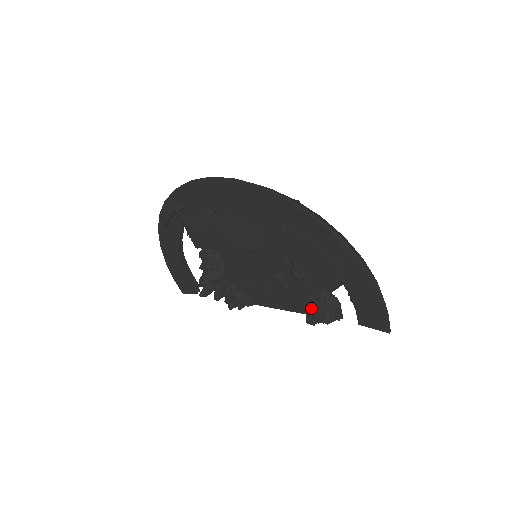
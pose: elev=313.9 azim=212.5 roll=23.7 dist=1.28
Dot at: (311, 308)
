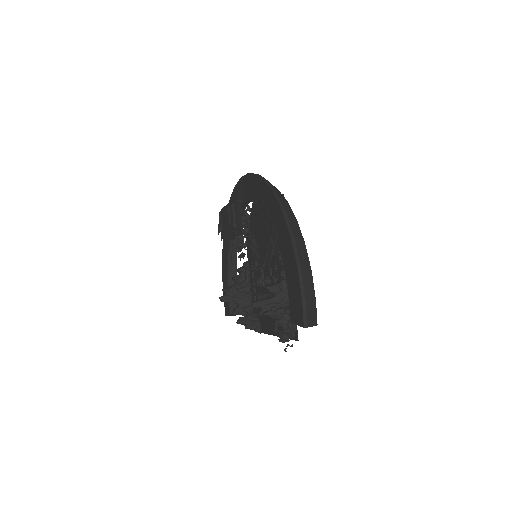
Dot at: (264, 298)
